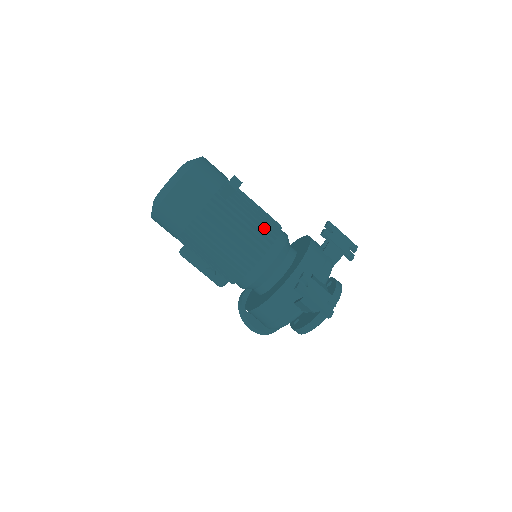
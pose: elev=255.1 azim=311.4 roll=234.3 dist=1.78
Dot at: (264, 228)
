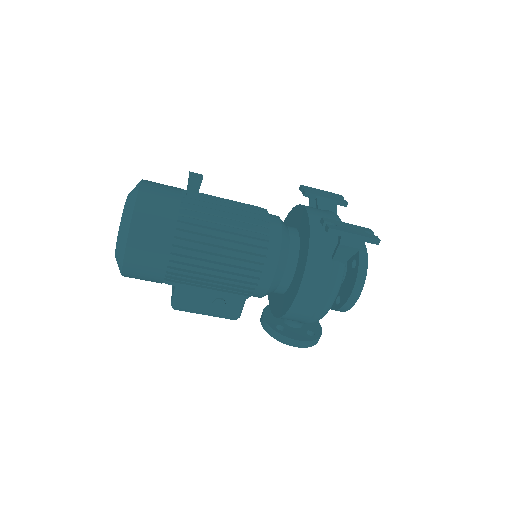
Dot at: (250, 210)
